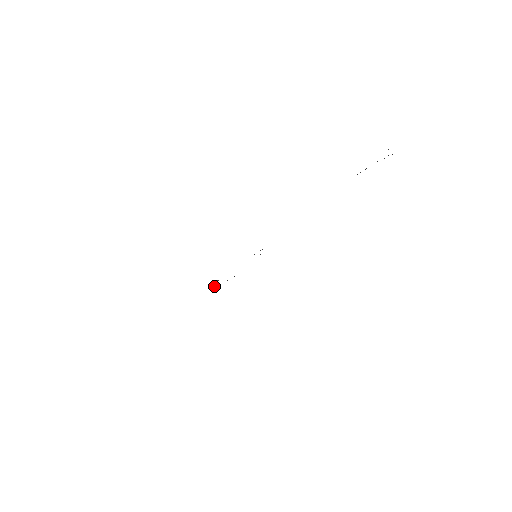
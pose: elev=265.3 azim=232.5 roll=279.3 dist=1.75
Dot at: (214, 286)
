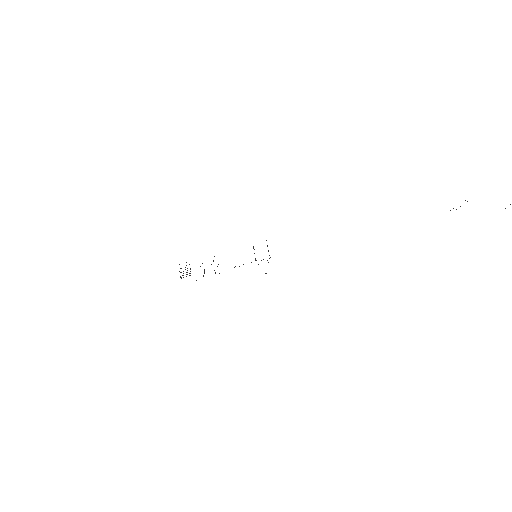
Dot at: occluded
